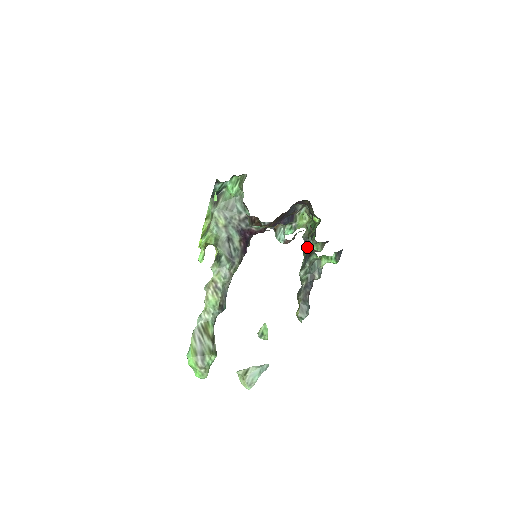
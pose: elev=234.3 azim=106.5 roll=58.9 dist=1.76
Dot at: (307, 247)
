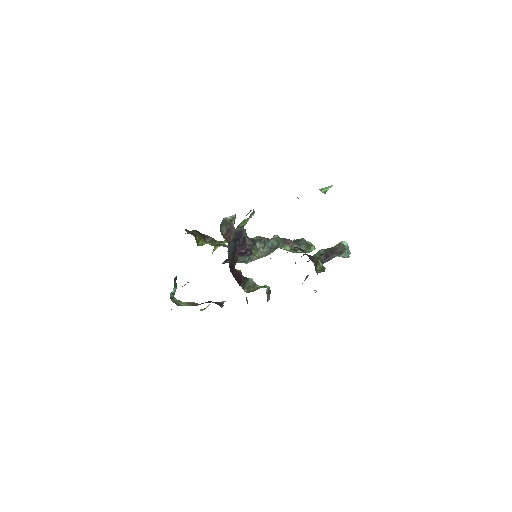
Dot at: occluded
